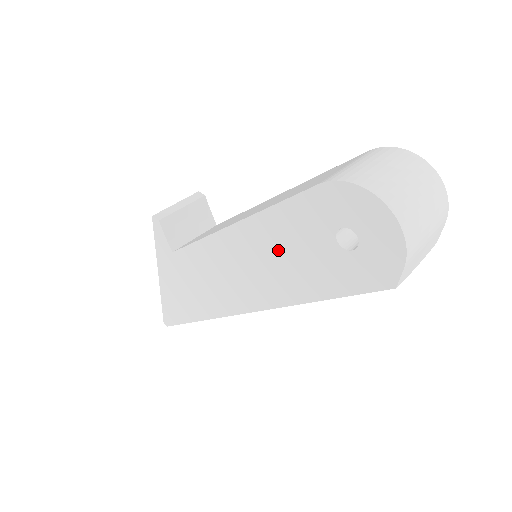
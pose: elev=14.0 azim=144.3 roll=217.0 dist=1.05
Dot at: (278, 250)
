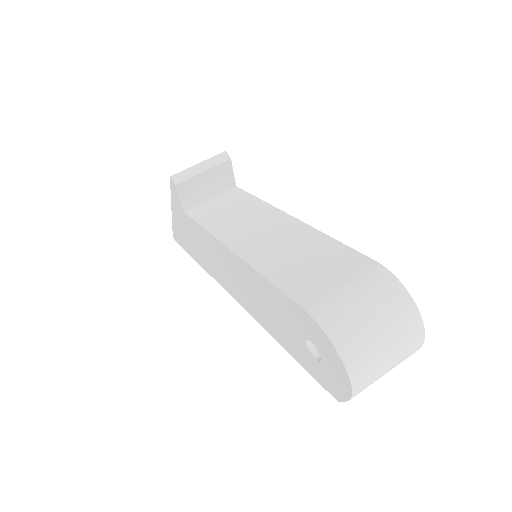
Dot at: (263, 300)
